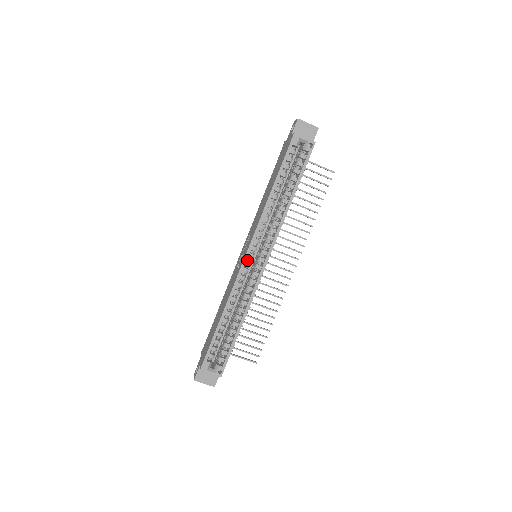
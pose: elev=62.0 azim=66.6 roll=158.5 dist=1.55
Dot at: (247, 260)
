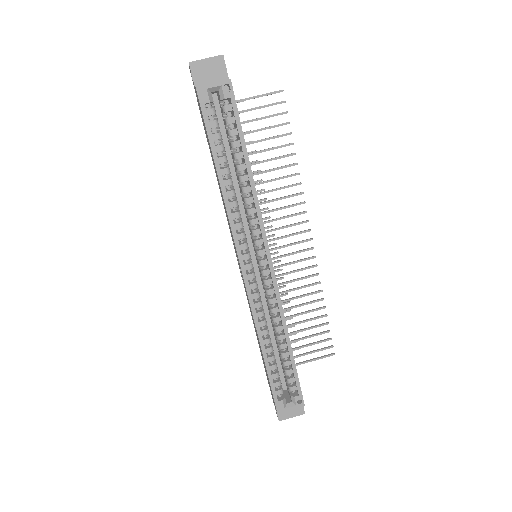
Dot at: (247, 273)
